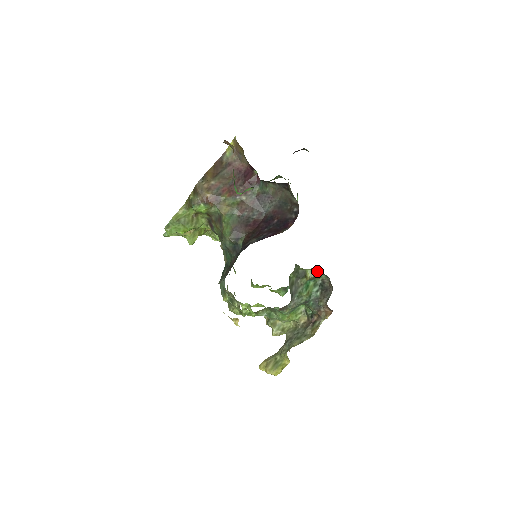
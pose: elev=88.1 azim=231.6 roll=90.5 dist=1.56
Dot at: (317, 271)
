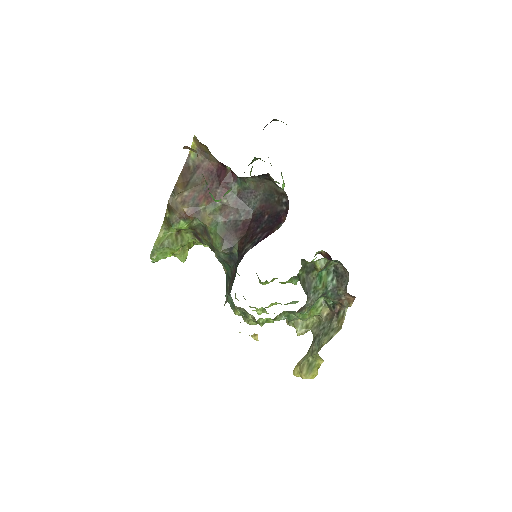
Dot at: (326, 260)
